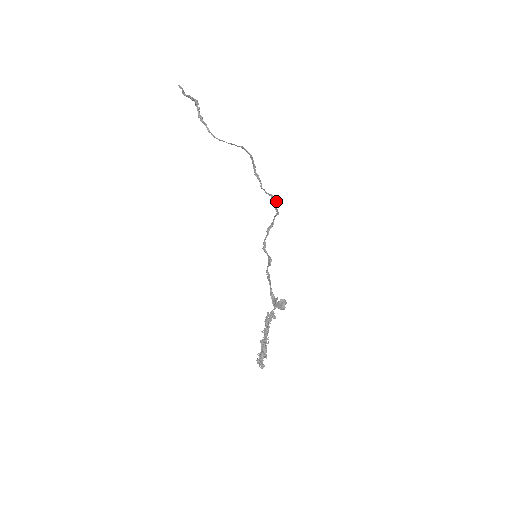
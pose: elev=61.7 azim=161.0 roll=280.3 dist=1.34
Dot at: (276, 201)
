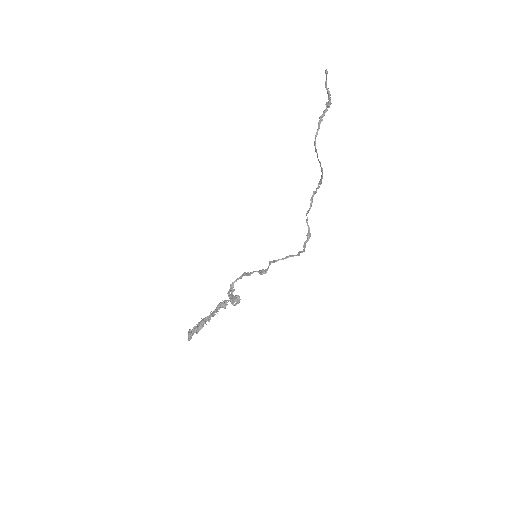
Dot at: (309, 238)
